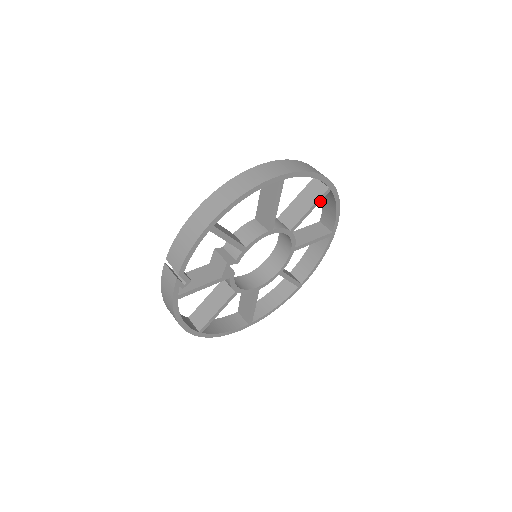
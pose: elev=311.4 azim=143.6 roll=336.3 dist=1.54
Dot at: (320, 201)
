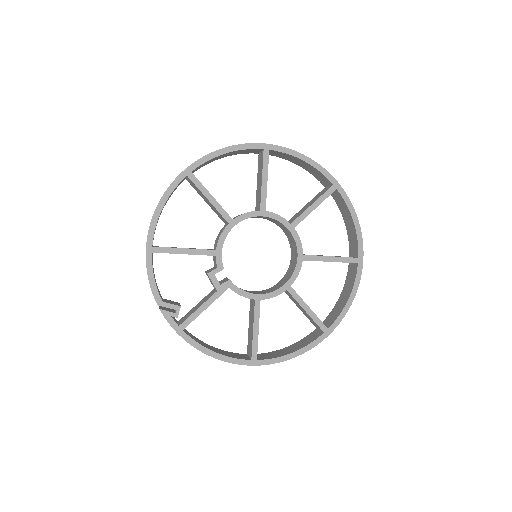
Dot at: occluded
